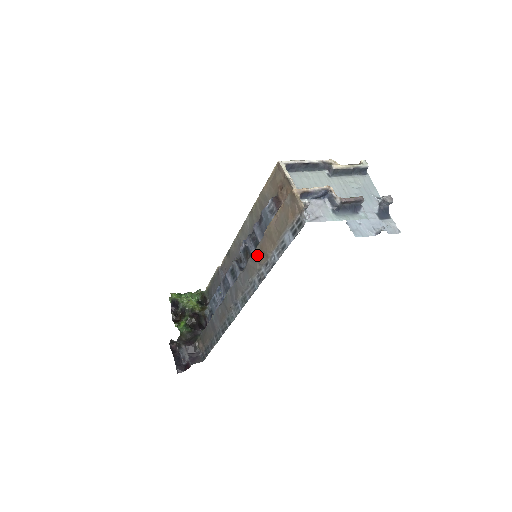
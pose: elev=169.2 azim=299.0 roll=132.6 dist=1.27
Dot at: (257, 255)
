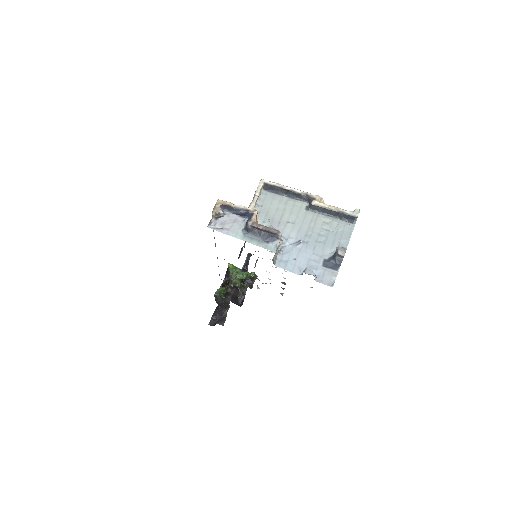
Dot at: occluded
